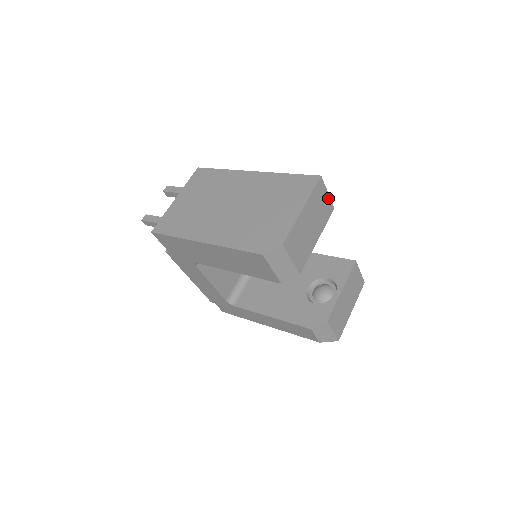
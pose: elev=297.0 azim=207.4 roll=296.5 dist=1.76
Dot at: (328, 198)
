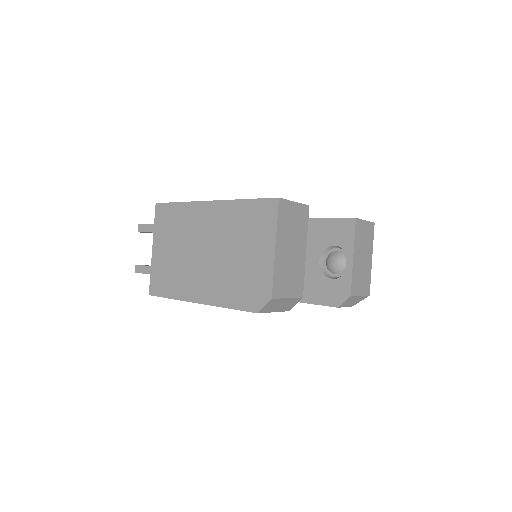
Dot at: (297, 206)
